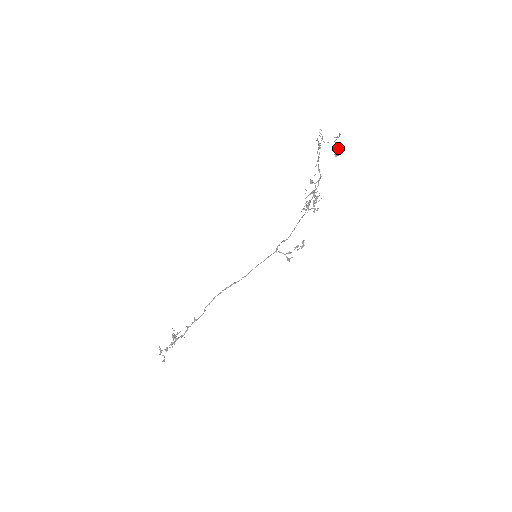
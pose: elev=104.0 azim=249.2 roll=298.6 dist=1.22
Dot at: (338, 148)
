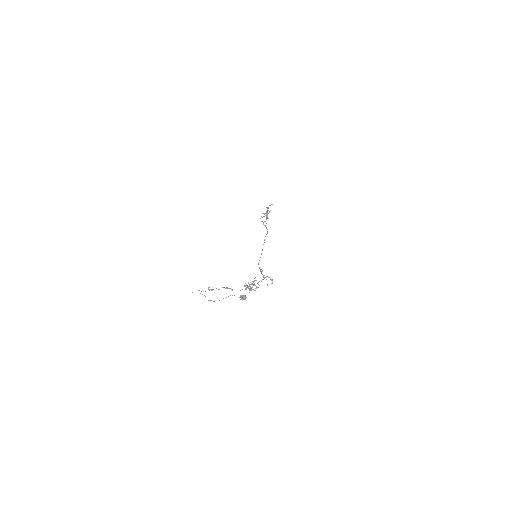
Dot at: (241, 297)
